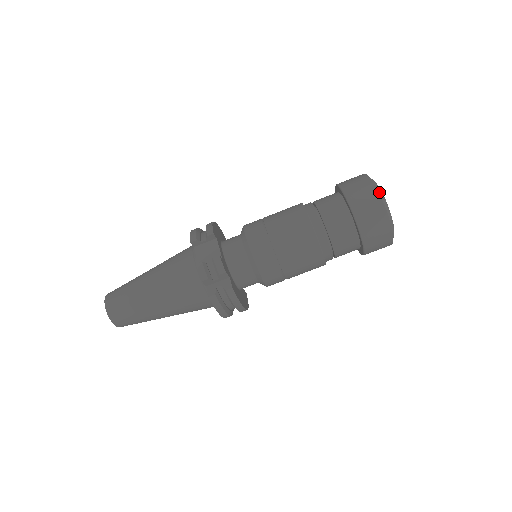
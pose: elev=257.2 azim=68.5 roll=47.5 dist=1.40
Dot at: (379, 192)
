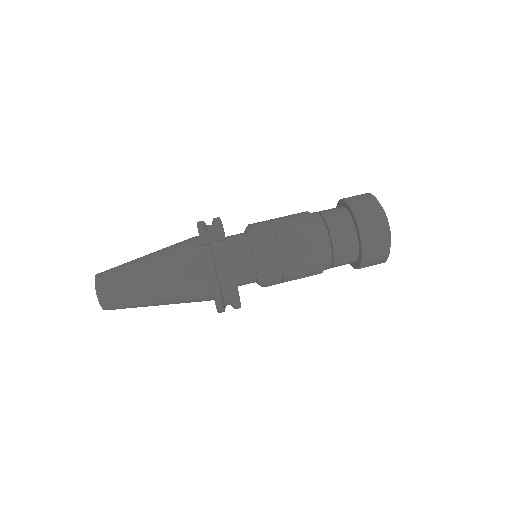
Dot at: (371, 194)
